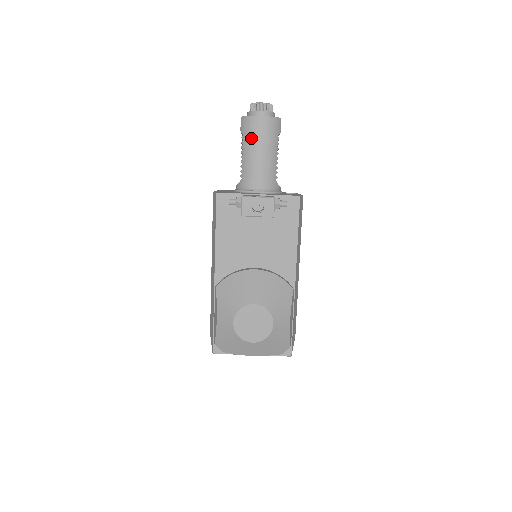
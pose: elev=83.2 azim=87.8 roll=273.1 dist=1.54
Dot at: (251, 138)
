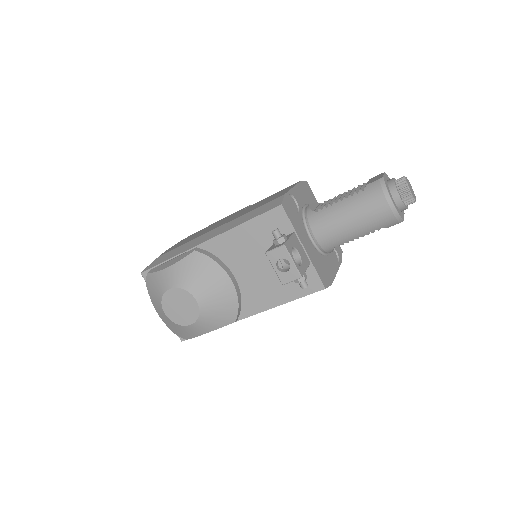
Dot at: (363, 203)
